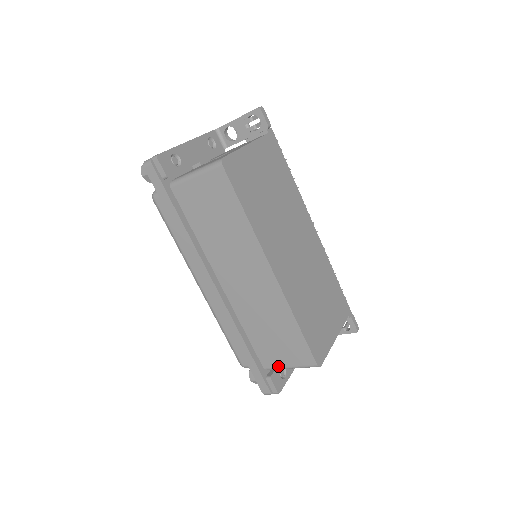
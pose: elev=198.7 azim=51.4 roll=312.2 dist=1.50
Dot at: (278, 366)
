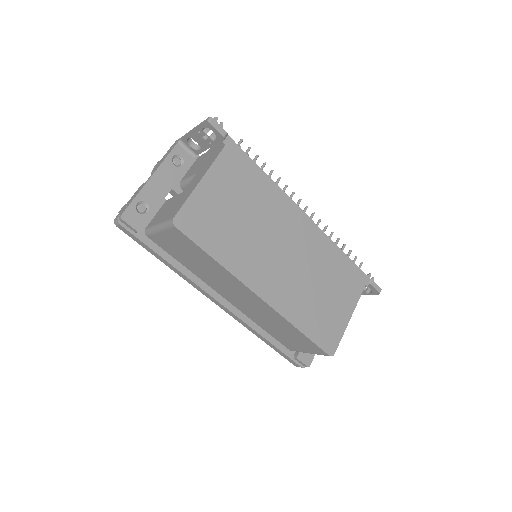
Dot at: (299, 351)
